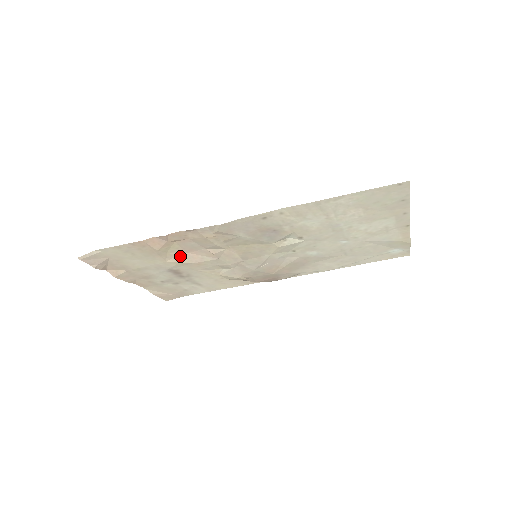
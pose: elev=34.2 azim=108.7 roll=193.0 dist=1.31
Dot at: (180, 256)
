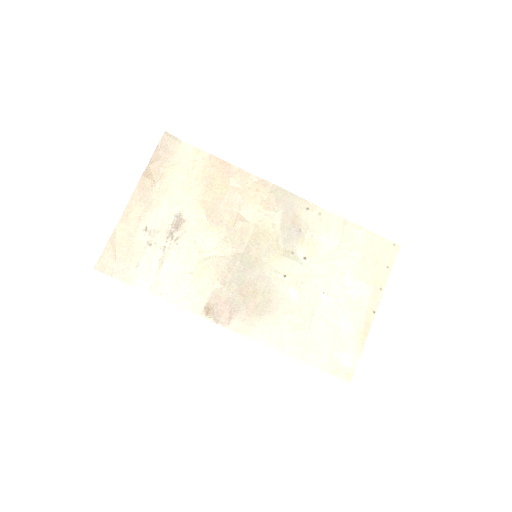
Dot at: (211, 204)
